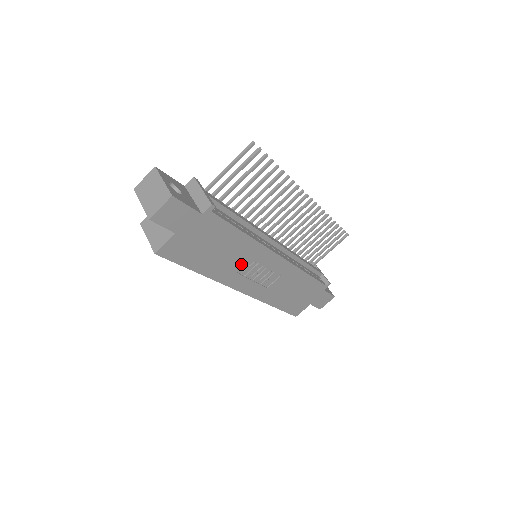
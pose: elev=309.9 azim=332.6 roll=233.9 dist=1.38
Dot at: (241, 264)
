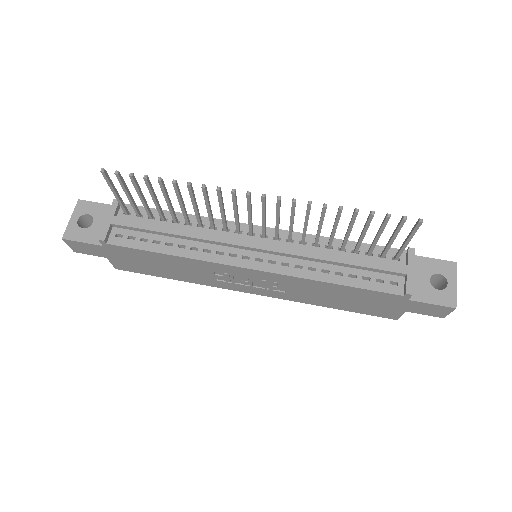
Dot at: (210, 274)
